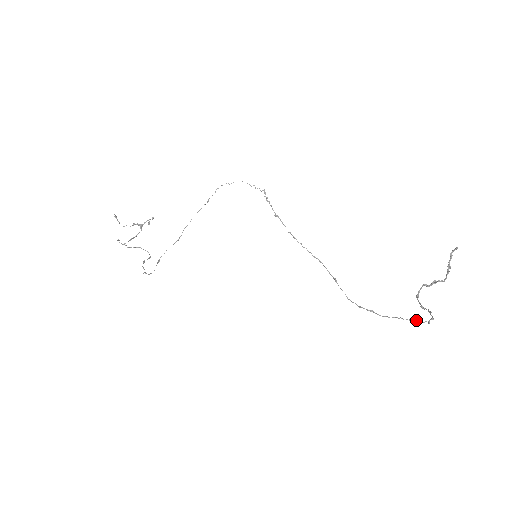
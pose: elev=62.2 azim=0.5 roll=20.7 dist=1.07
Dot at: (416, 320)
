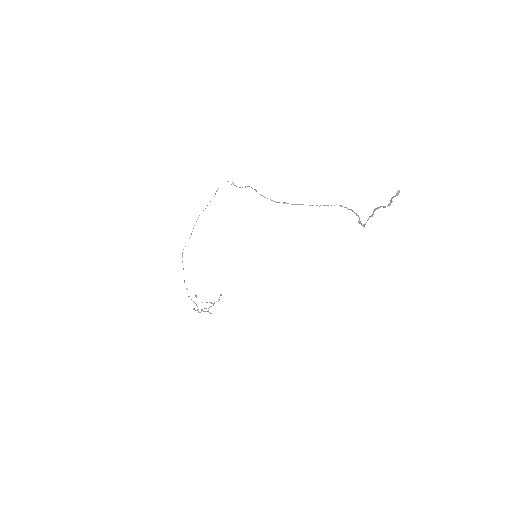
Dot at: (327, 205)
